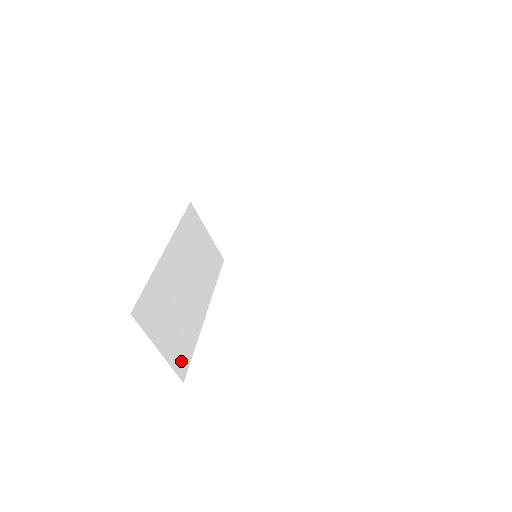
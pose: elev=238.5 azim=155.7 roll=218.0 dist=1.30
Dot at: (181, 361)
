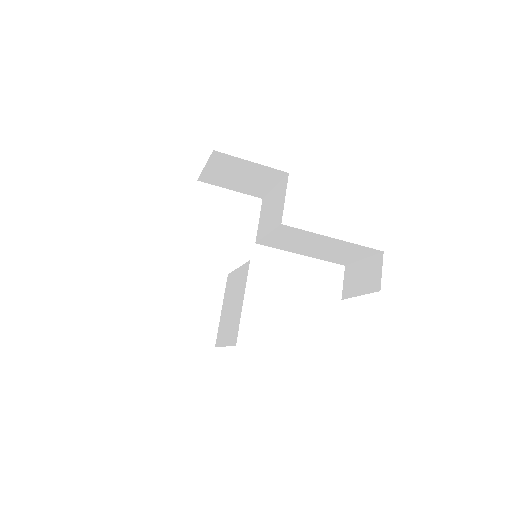
Dot at: occluded
